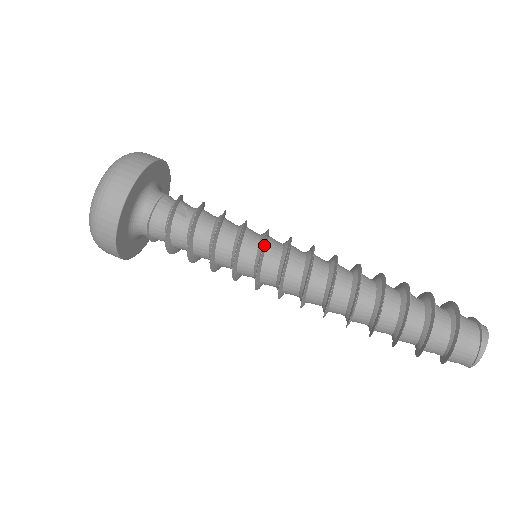
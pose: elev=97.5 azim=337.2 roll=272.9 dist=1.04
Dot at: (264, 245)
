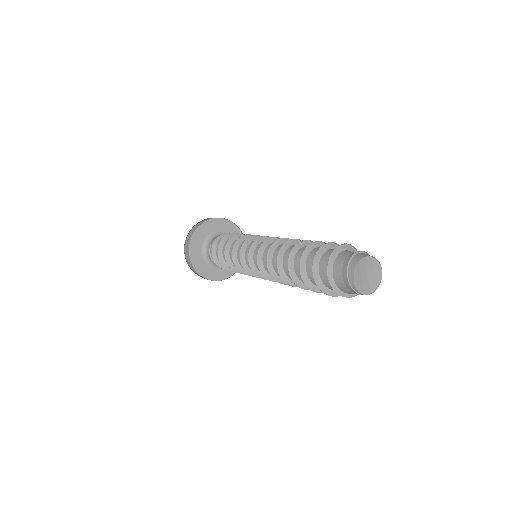
Dot at: (240, 258)
